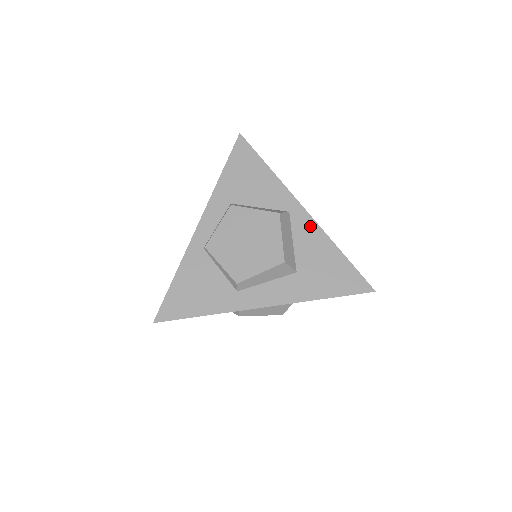
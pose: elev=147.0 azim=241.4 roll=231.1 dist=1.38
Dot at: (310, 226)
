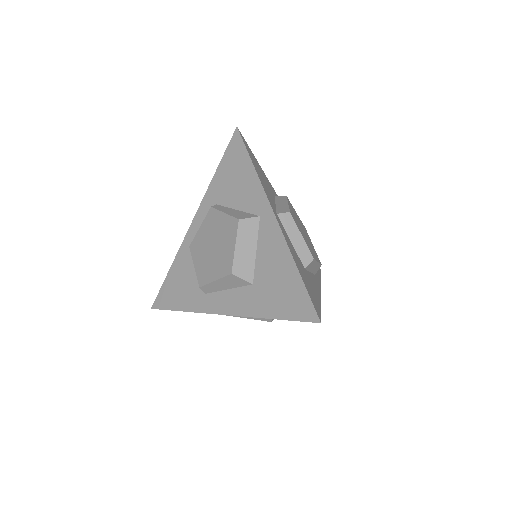
Dot at: (275, 234)
